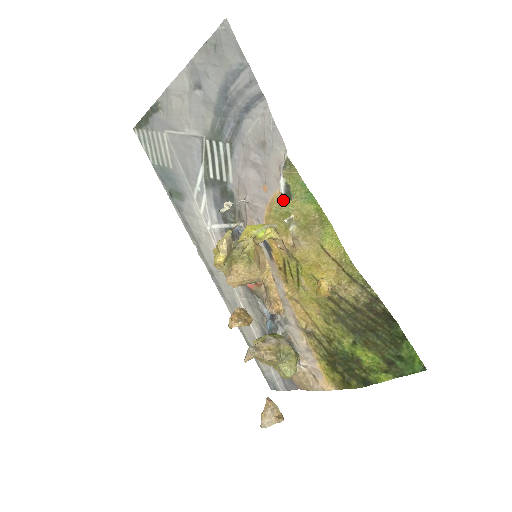
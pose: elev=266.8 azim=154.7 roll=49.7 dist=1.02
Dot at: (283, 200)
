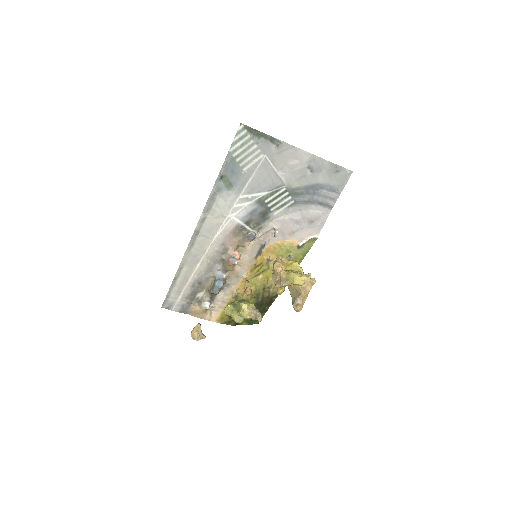
Dot at: (295, 246)
